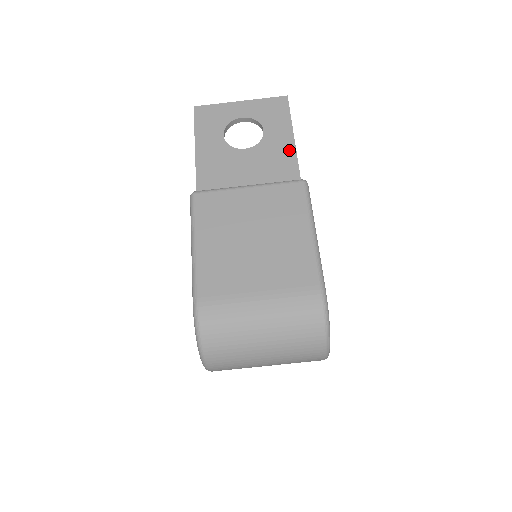
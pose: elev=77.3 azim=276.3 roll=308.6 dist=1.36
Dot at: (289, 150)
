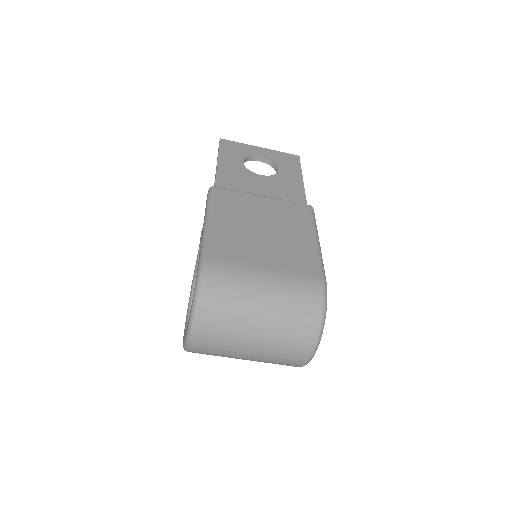
Dot at: (299, 186)
